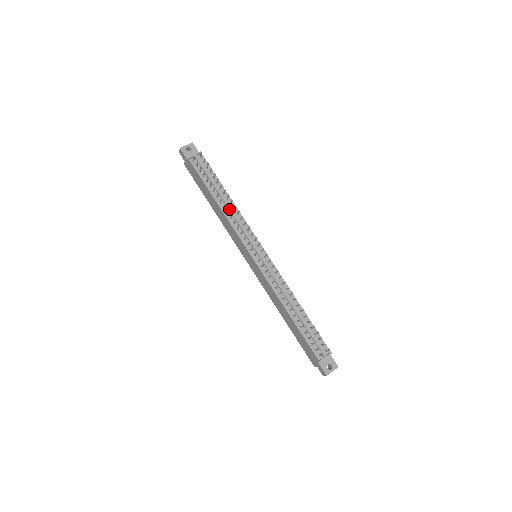
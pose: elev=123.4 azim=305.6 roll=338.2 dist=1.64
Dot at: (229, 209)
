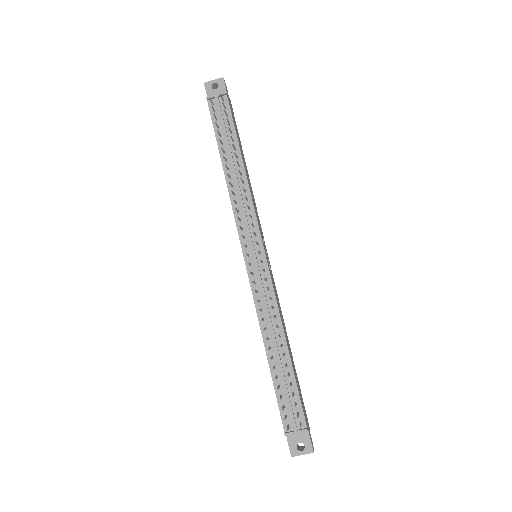
Dot at: (235, 181)
